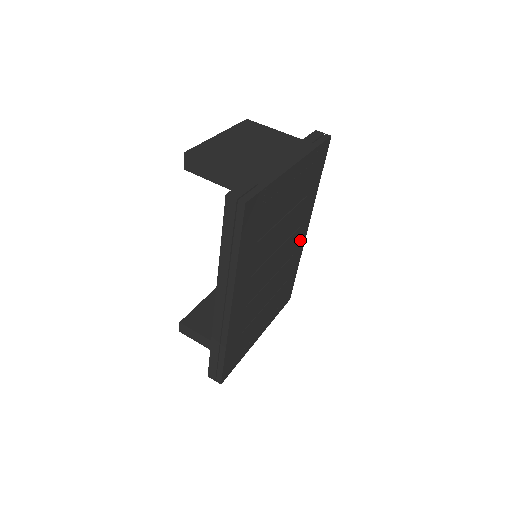
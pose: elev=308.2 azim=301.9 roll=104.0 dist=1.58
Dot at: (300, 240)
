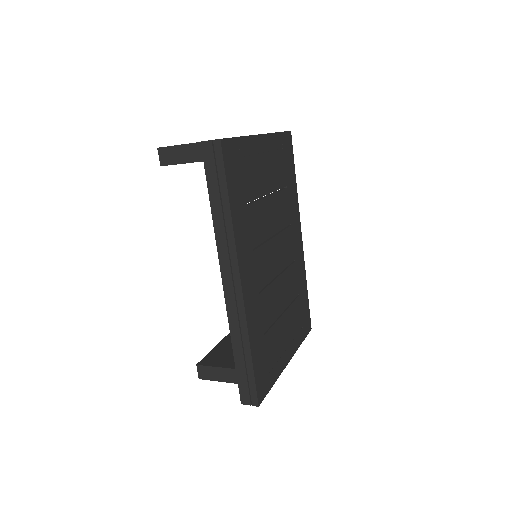
Dot at: (297, 245)
